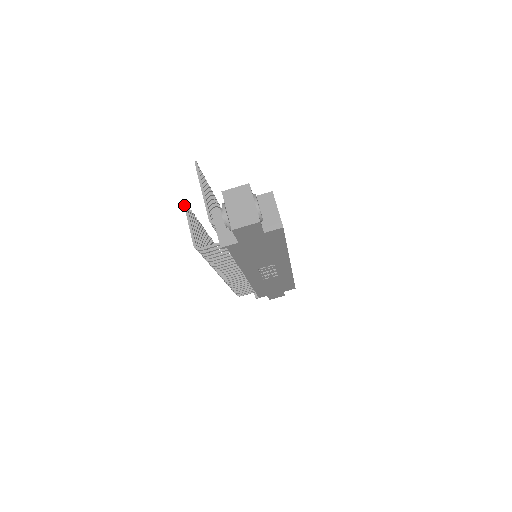
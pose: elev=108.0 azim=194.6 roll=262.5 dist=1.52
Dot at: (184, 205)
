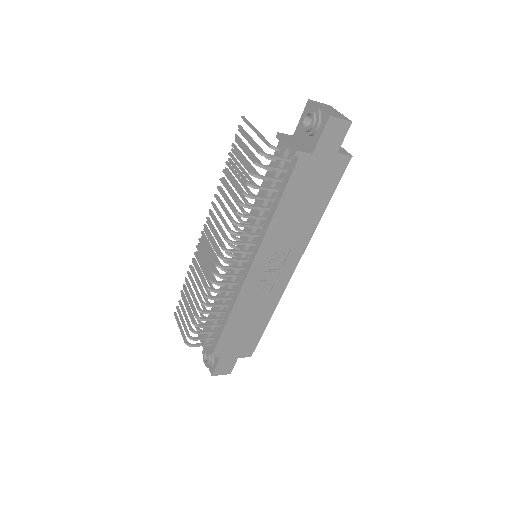
Dot at: (240, 129)
